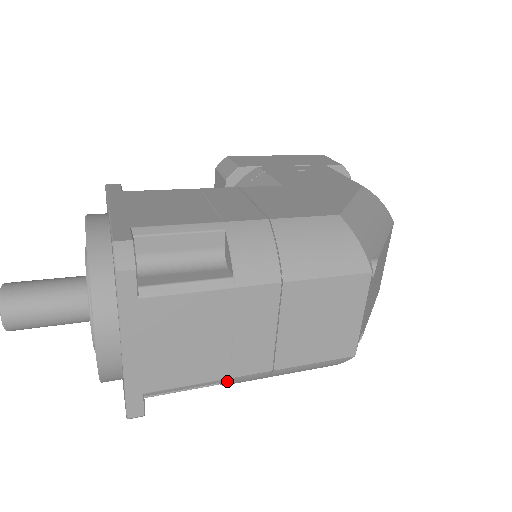
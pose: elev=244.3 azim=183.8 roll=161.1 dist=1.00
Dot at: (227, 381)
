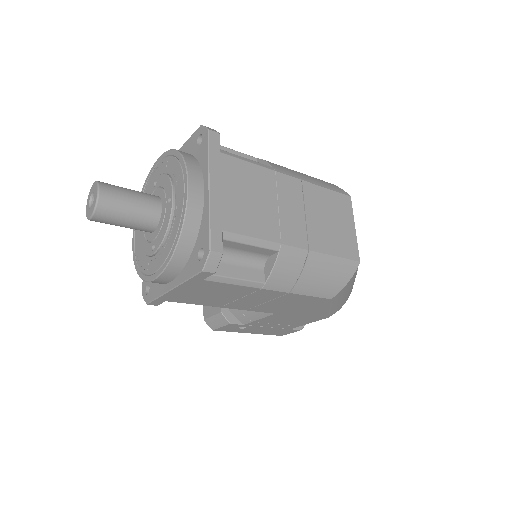
Dot at: (277, 254)
